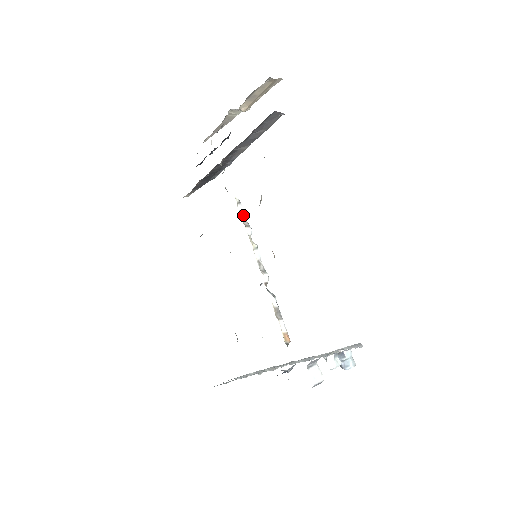
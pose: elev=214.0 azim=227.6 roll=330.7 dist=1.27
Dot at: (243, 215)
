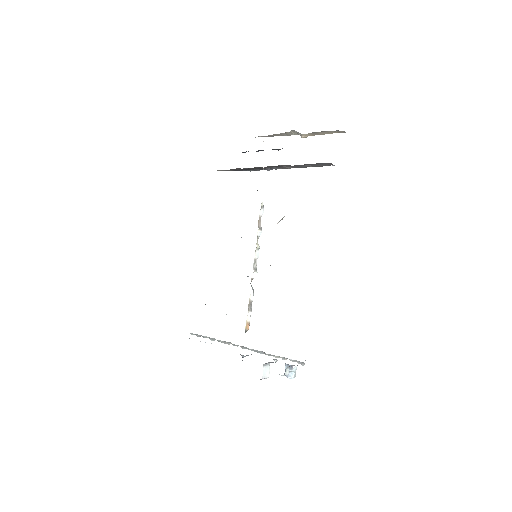
Dot at: occluded
